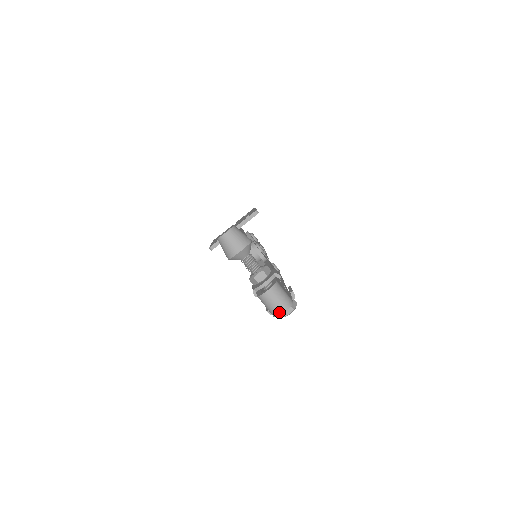
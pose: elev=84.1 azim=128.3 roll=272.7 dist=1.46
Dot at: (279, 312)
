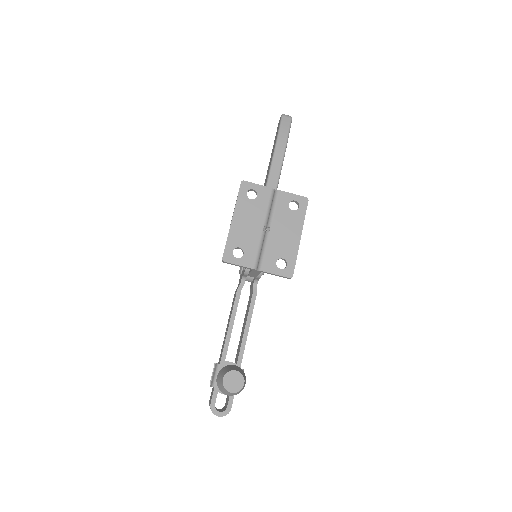
Dot at: occluded
